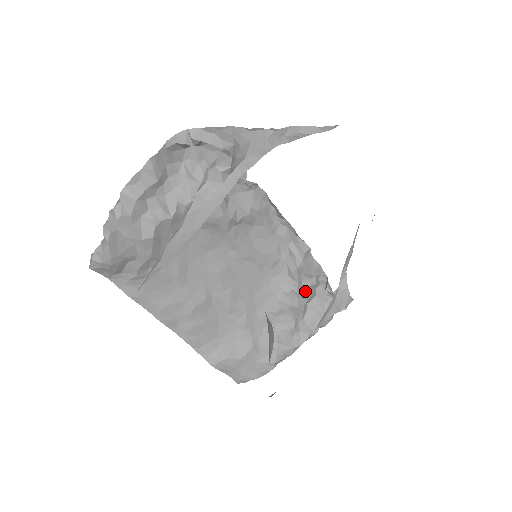
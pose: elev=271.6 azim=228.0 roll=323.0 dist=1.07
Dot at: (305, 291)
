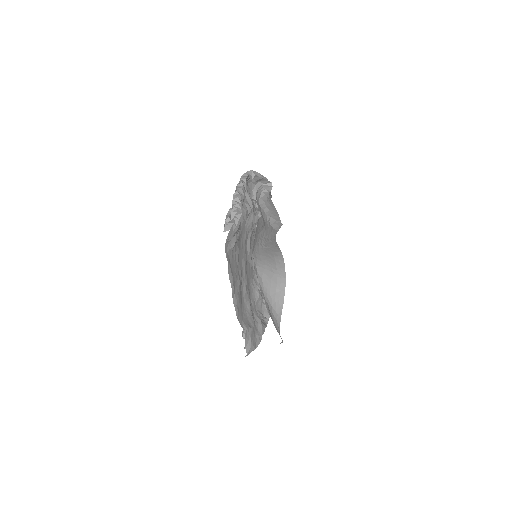
Dot at: occluded
